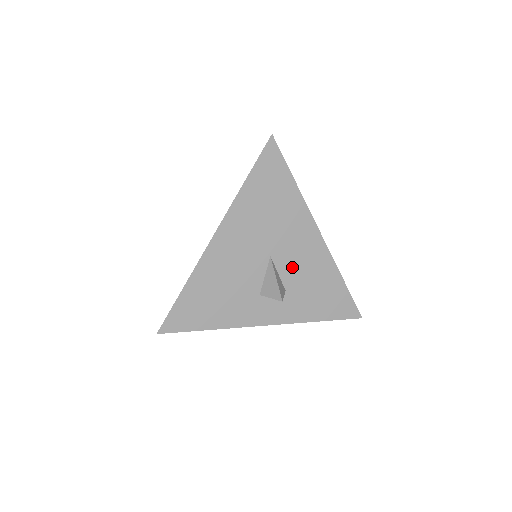
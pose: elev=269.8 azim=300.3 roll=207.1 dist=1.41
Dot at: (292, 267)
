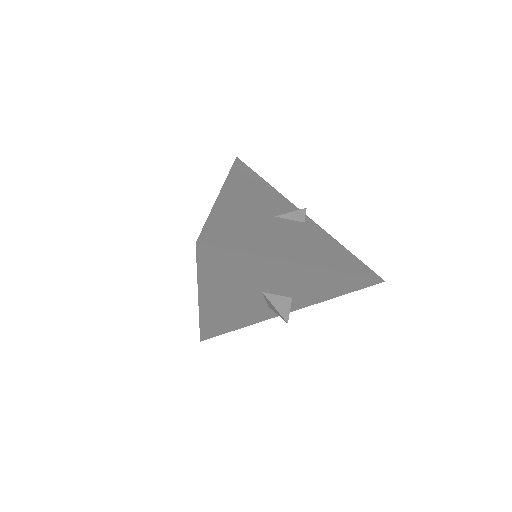
Dot at: (289, 288)
